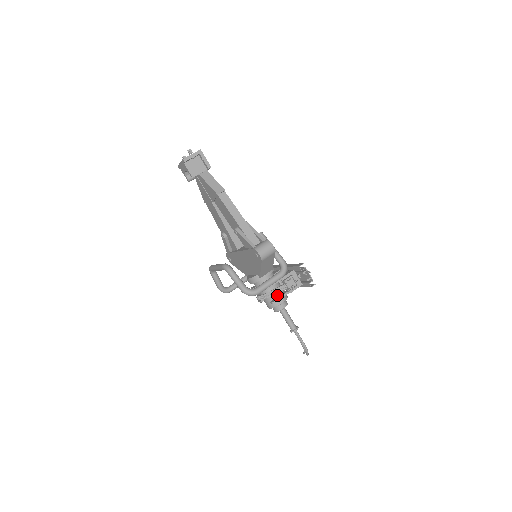
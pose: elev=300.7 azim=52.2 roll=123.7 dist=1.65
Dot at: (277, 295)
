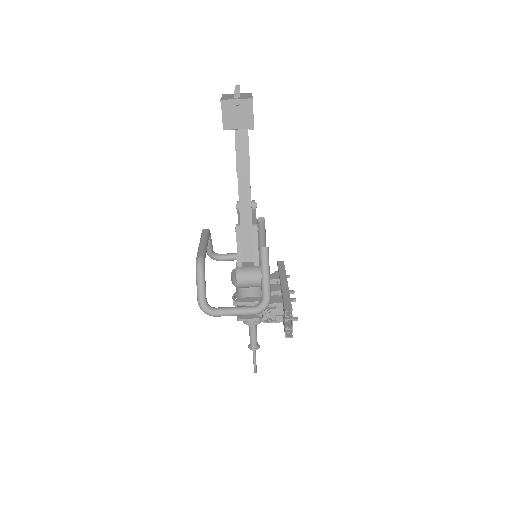
Dot at: occluded
